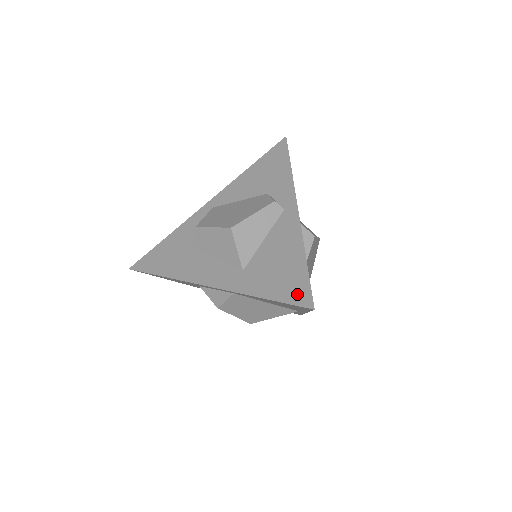
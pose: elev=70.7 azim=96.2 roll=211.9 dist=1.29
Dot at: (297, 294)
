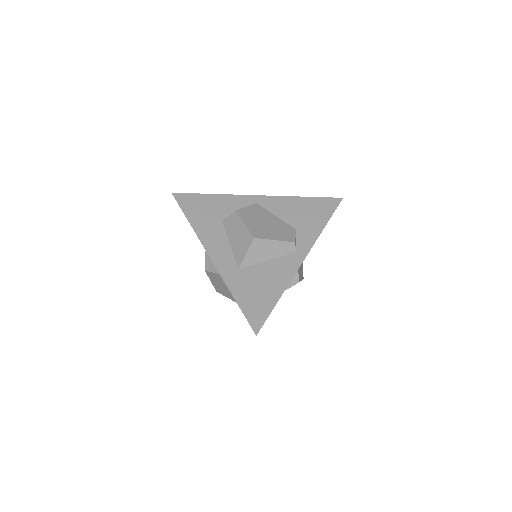
Dot at: (255, 316)
